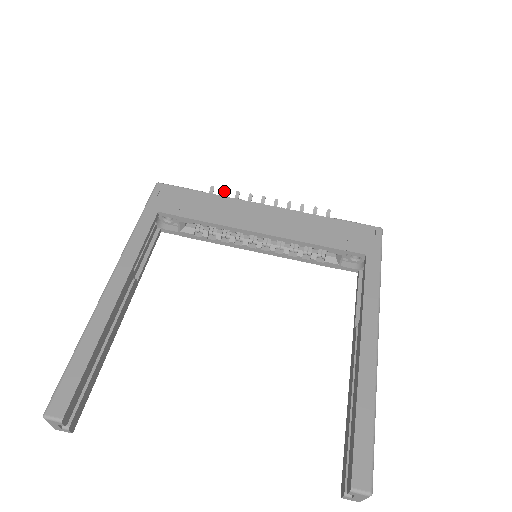
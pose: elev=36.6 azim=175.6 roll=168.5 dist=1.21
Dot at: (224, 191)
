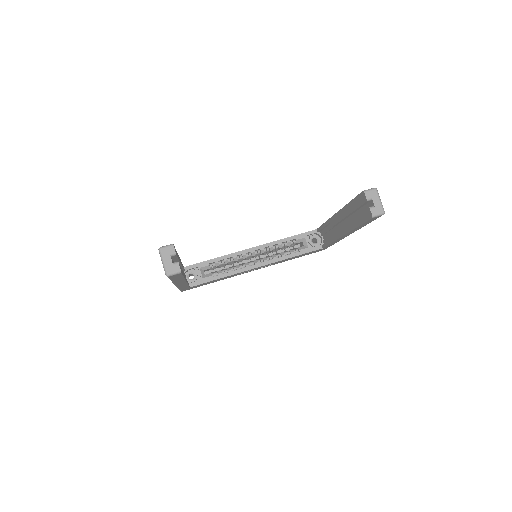
Dot at: occluded
